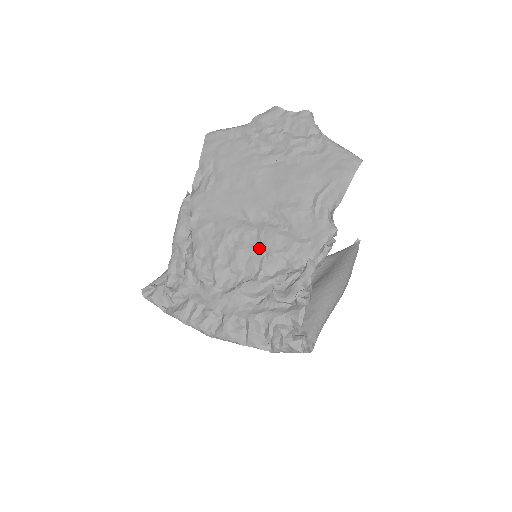
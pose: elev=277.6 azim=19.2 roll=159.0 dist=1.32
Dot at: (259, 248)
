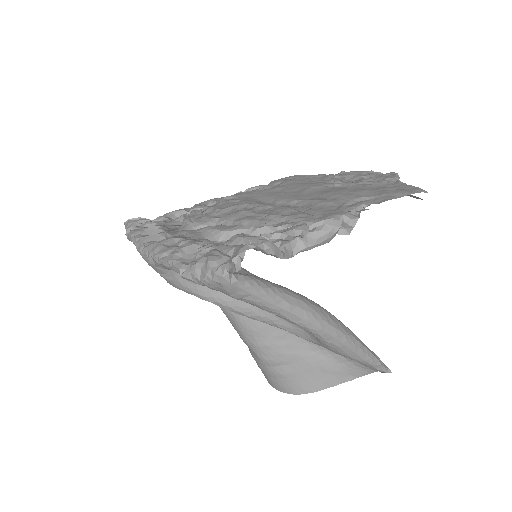
Dot at: (263, 213)
